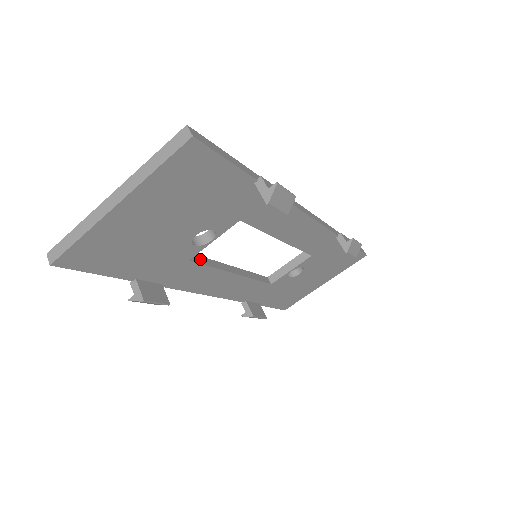
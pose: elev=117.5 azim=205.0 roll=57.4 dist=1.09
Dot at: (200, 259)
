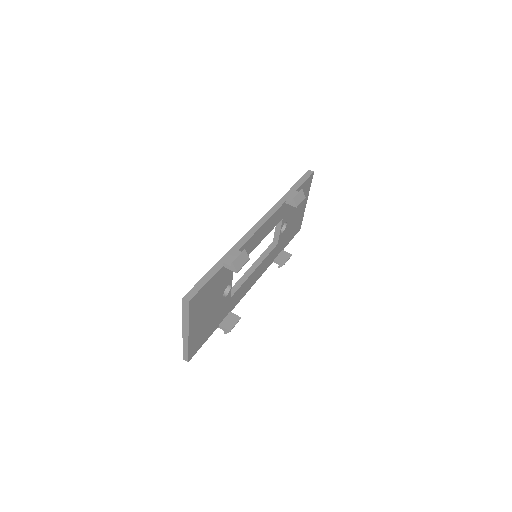
Dot at: (234, 289)
